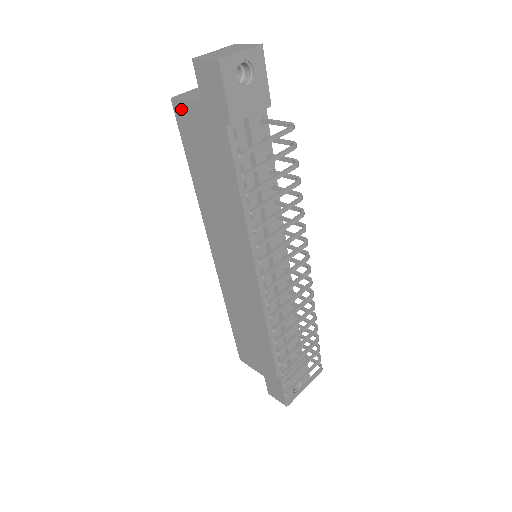
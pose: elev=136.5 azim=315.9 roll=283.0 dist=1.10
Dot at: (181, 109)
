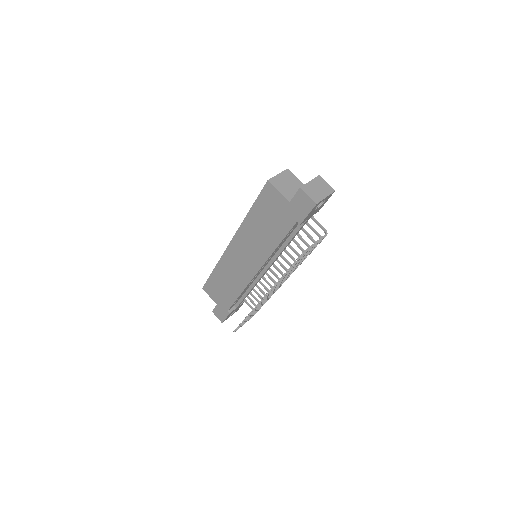
Dot at: (271, 190)
